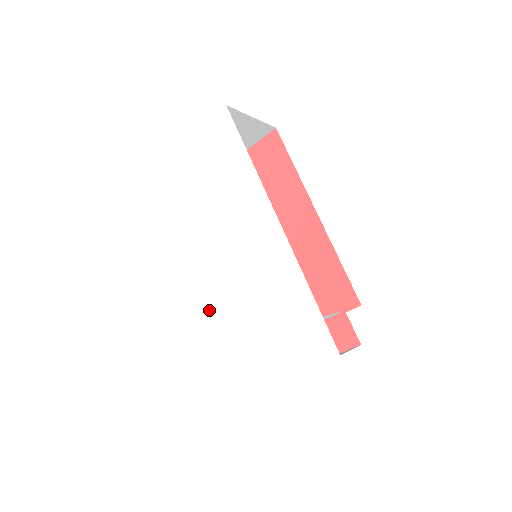
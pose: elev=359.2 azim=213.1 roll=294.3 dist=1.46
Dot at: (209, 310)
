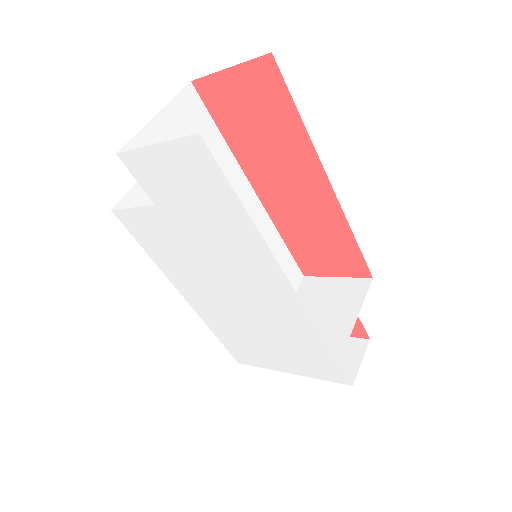
Dot at: (209, 312)
